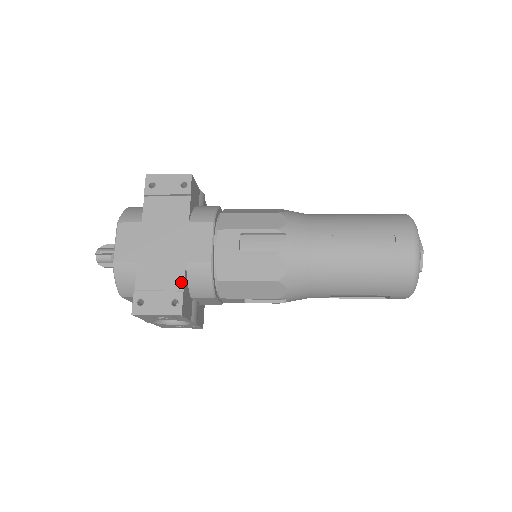
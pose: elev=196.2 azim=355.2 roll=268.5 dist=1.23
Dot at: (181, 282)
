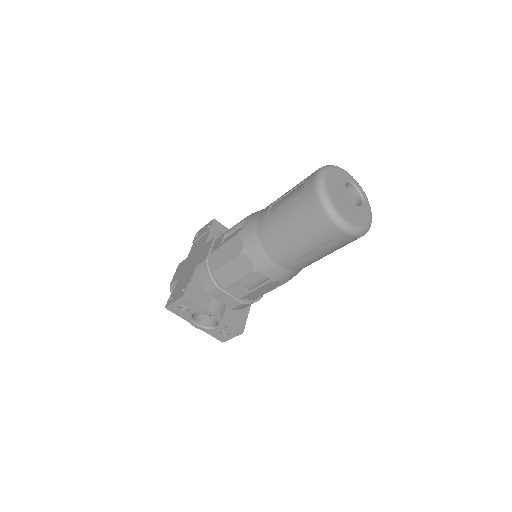
Dot at: (190, 278)
